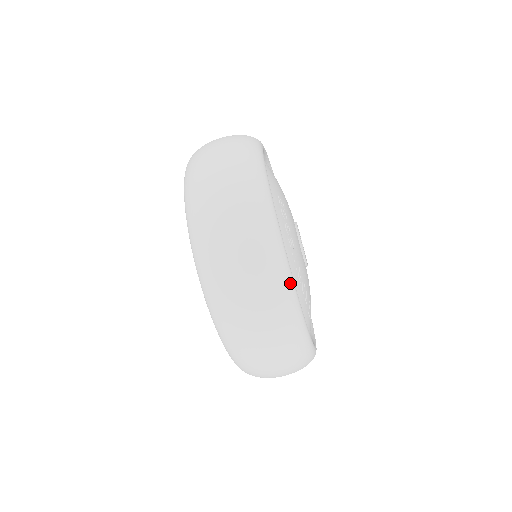
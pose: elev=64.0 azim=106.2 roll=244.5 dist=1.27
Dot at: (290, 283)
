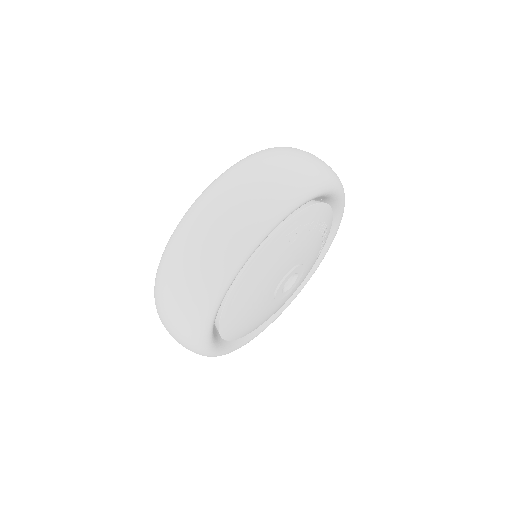
Dot at: (341, 187)
